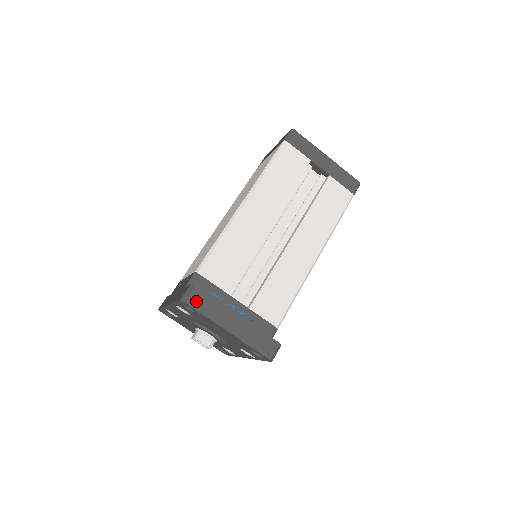
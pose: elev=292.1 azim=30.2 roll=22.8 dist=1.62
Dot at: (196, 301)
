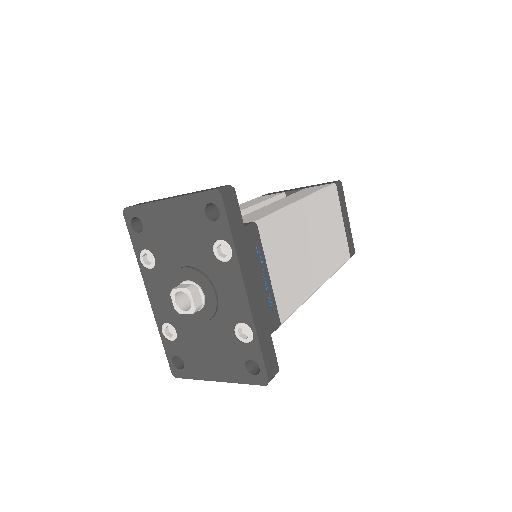
Dot at: occluded
